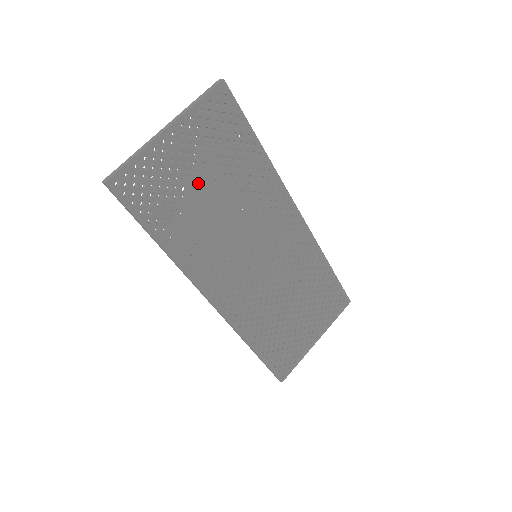
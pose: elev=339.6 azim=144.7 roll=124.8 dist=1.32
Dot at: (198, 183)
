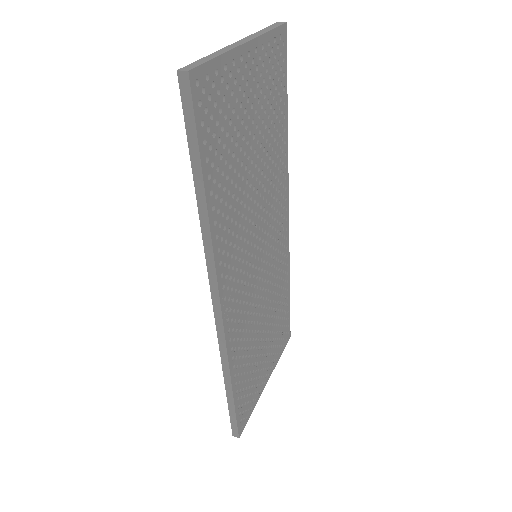
Dot at: (248, 133)
